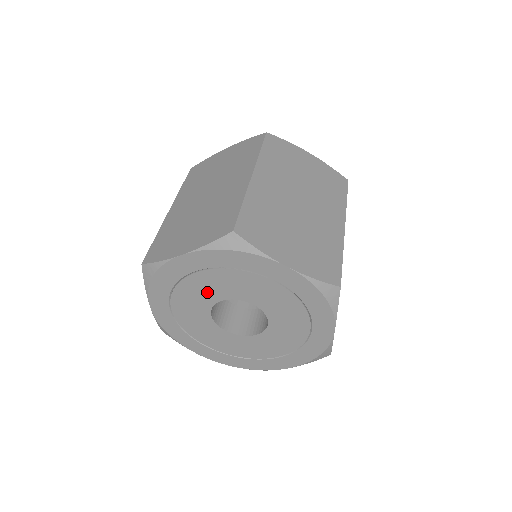
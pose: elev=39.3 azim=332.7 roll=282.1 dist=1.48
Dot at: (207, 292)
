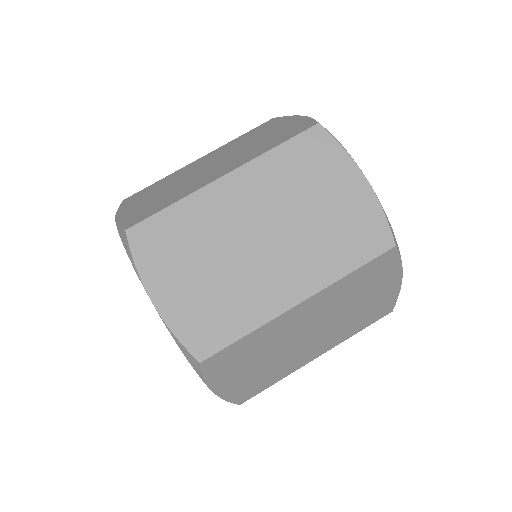
Dot at: occluded
